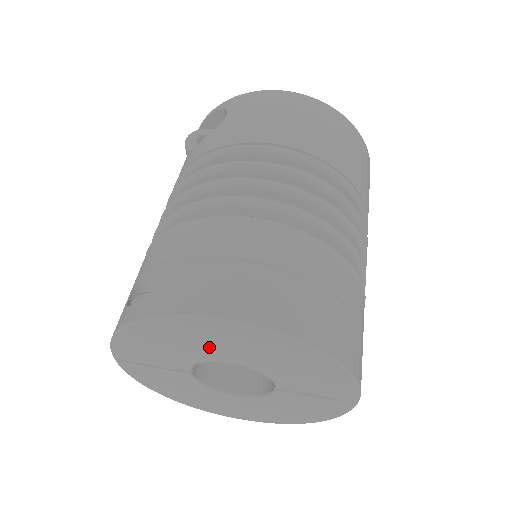
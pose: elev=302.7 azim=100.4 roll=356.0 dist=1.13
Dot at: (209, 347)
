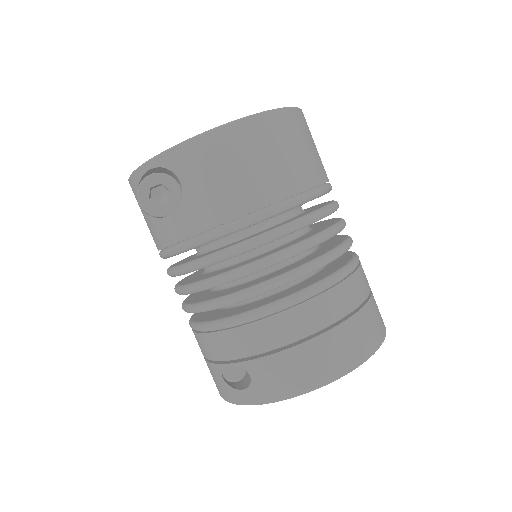
Dot at: occluded
